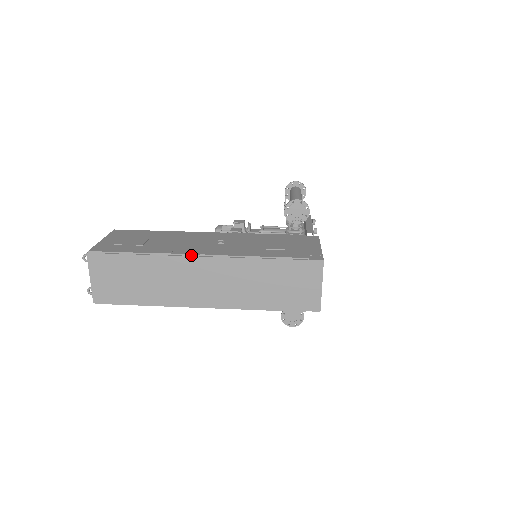
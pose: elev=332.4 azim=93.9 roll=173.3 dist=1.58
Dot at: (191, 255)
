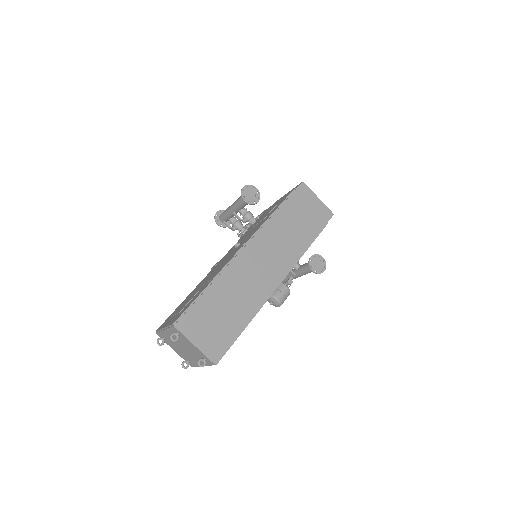
Dot at: (238, 252)
